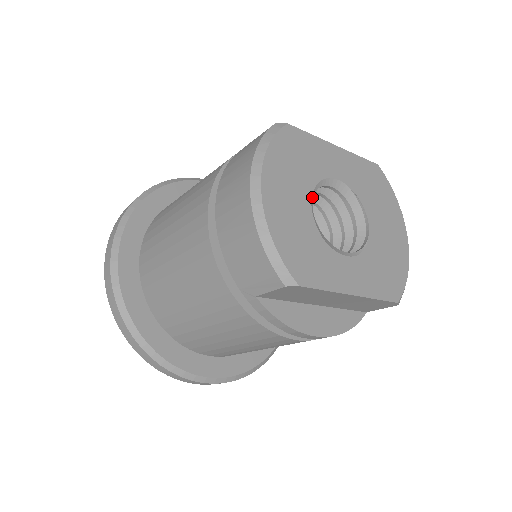
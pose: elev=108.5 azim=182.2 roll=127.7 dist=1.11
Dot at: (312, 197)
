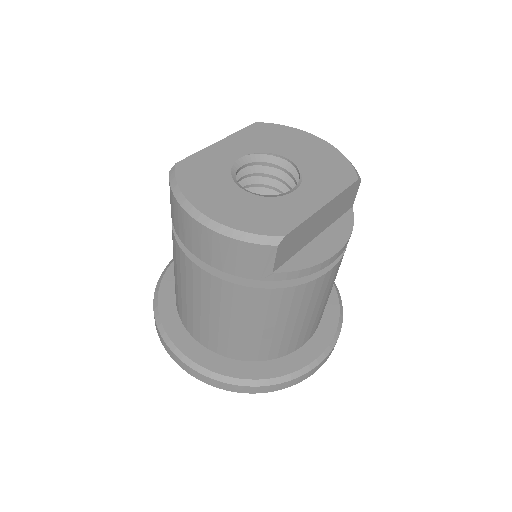
Dot at: (237, 184)
